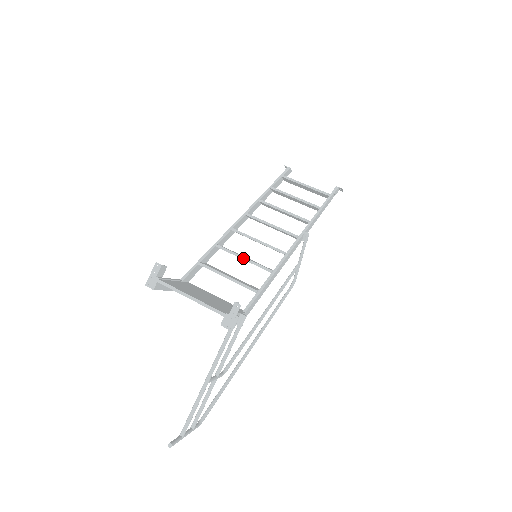
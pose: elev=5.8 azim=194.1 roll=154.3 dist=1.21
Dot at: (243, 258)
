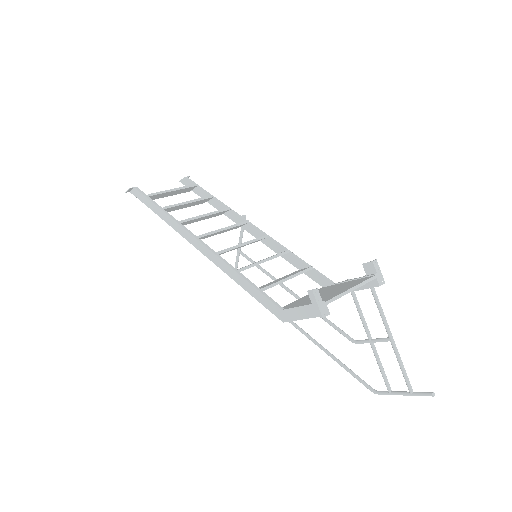
Dot at: (267, 260)
